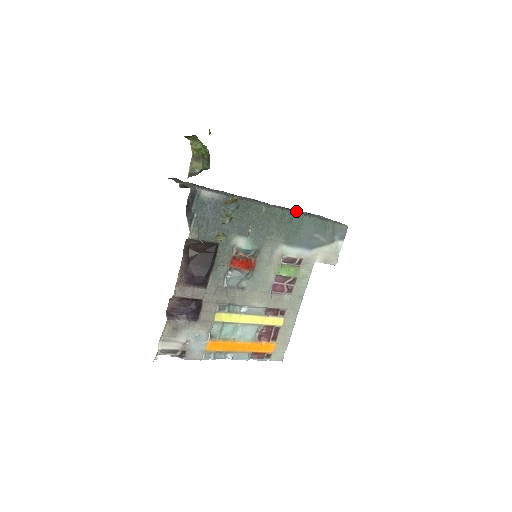
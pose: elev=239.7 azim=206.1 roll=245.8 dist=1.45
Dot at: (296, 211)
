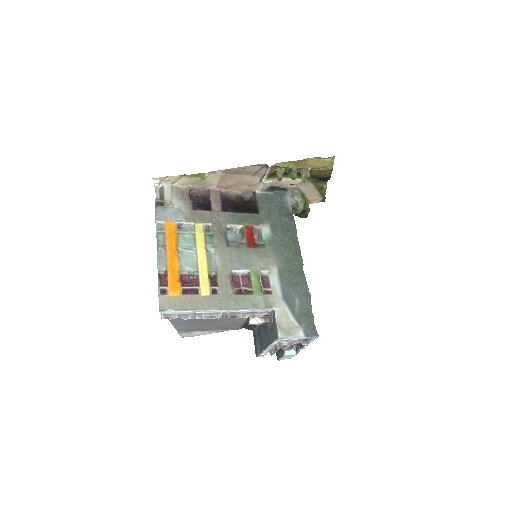
Dot at: occluded
